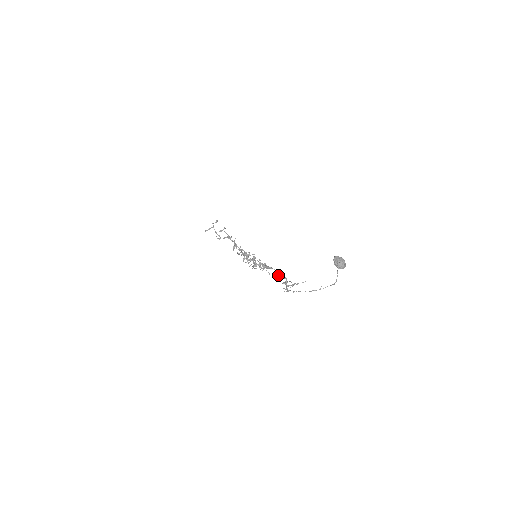
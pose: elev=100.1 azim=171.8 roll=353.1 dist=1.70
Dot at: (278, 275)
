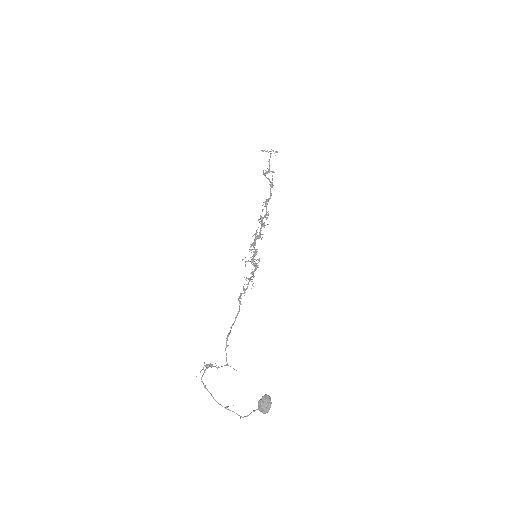
Dot at: (230, 327)
